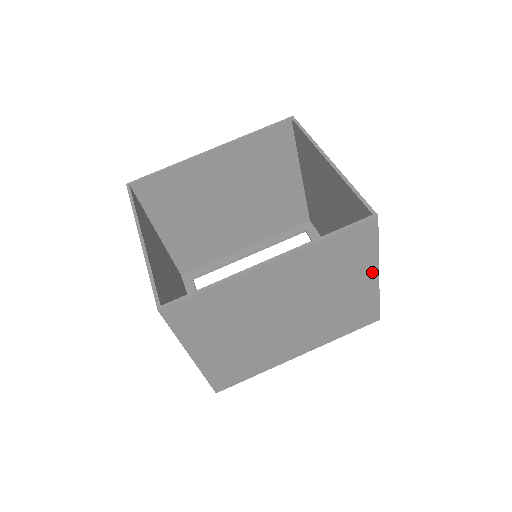
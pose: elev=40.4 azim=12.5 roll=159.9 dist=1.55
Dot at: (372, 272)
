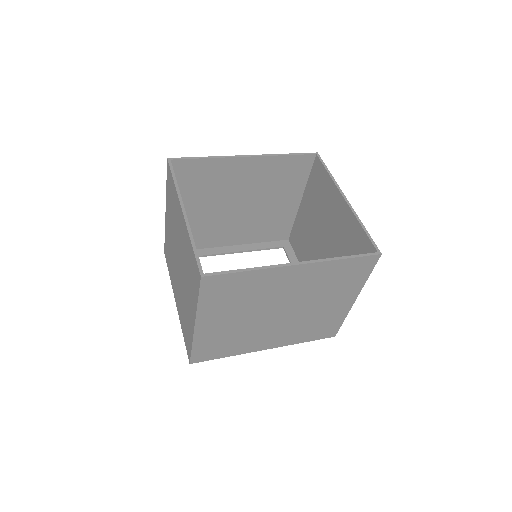
Dot at: (353, 296)
